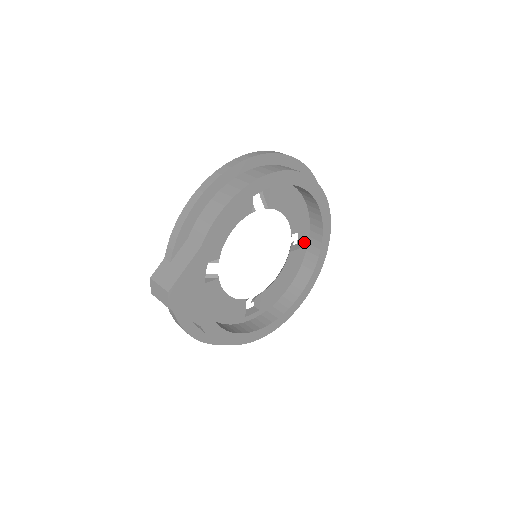
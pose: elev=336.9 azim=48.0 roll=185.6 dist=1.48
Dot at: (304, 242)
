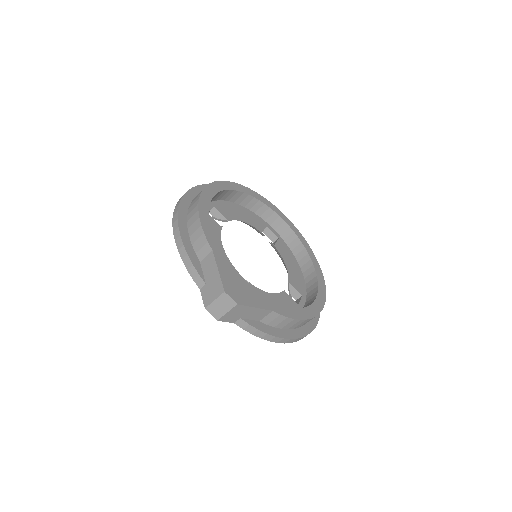
Dot at: (275, 235)
